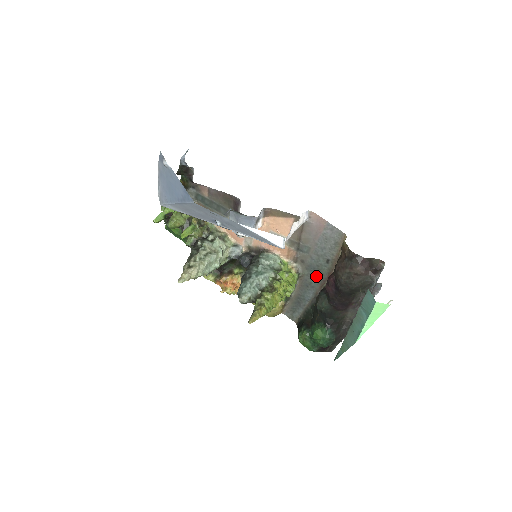
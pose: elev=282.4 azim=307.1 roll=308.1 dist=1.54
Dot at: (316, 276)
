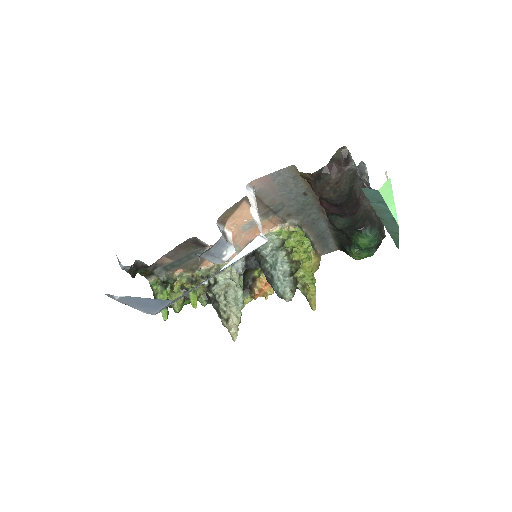
Dot at: (310, 211)
